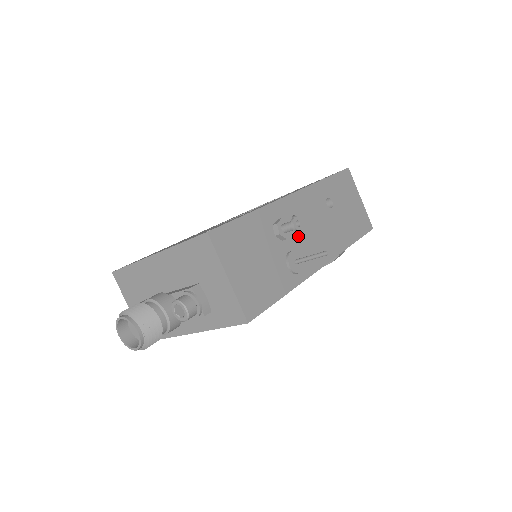
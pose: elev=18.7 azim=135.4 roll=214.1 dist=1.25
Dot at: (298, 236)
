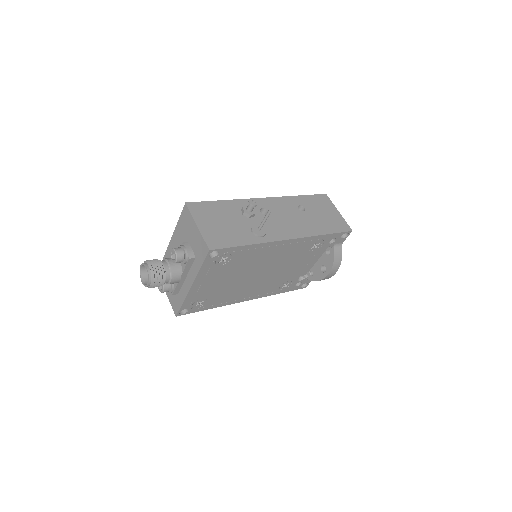
Dot at: occluded
